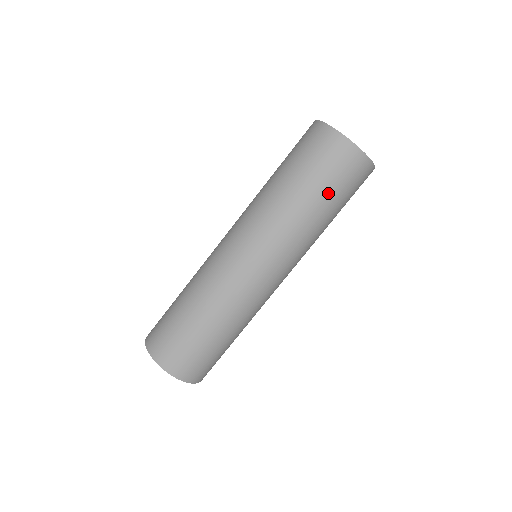
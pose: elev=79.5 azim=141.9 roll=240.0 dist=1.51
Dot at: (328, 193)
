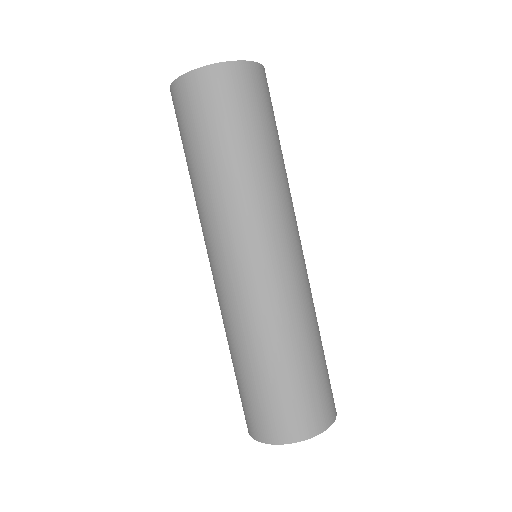
Dot at: (252, 129)
